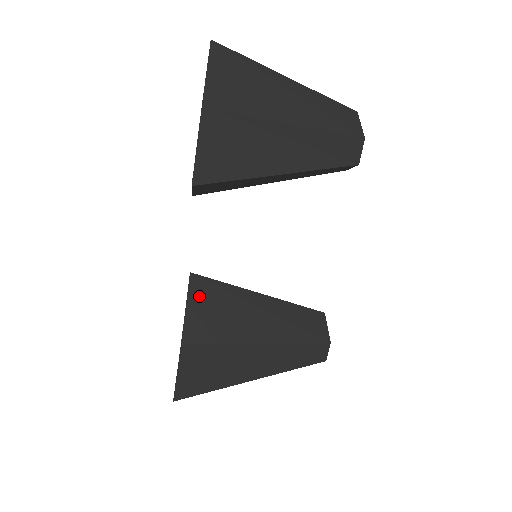
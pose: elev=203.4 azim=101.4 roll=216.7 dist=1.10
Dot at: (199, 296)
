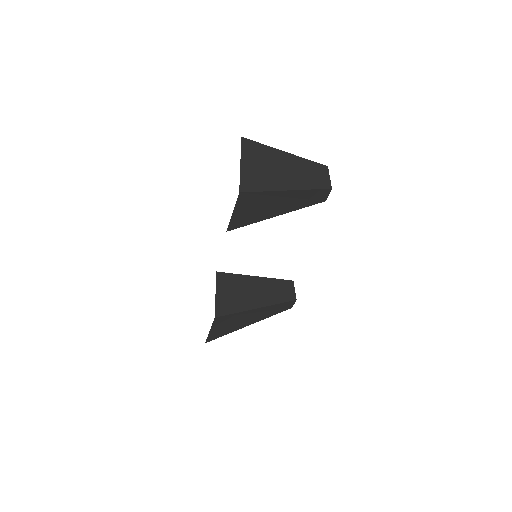
Dot at: (222, 286)
